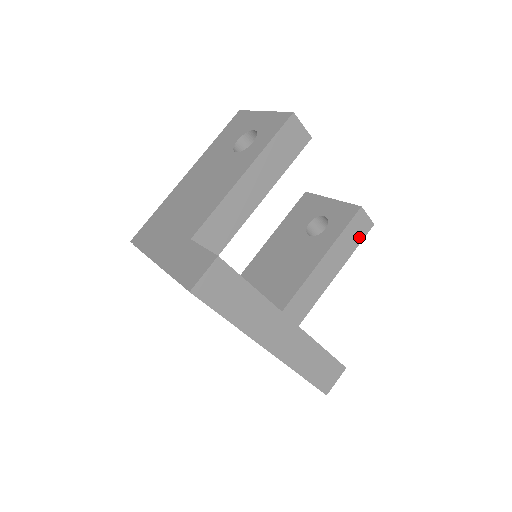
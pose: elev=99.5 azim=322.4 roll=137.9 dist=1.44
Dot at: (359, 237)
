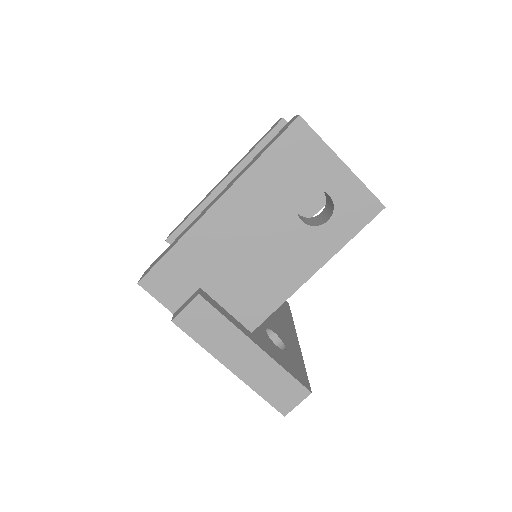
Dot at: occluded
